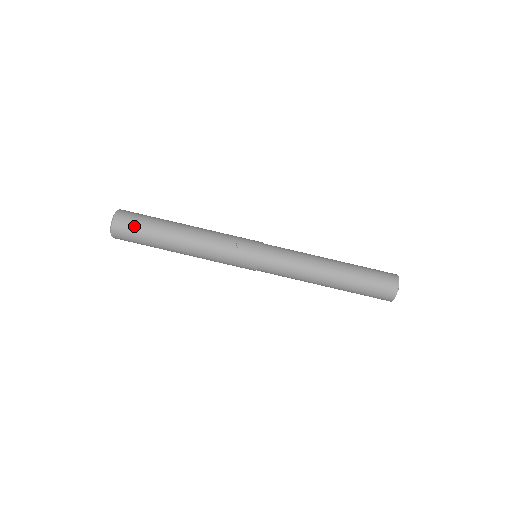
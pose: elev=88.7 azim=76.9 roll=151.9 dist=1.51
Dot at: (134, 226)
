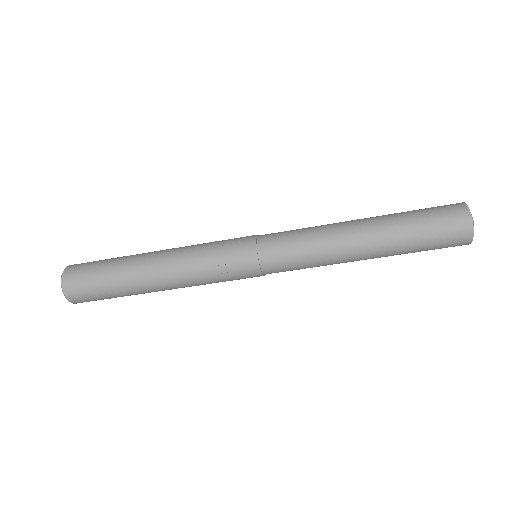
Dot at: (93, 294)
